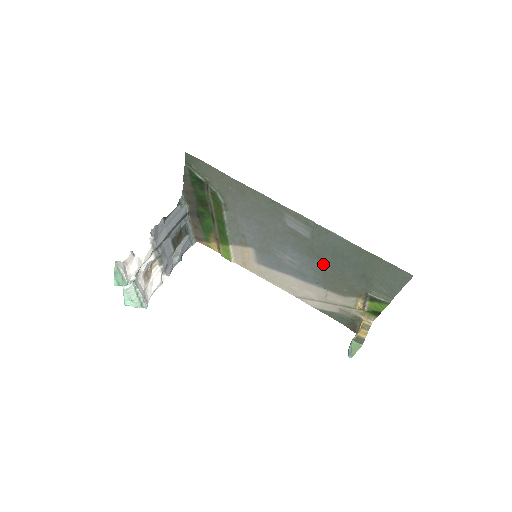
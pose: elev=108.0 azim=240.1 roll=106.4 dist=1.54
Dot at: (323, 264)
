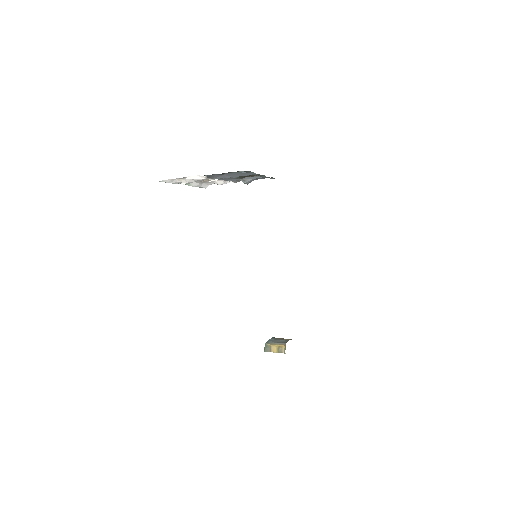
Dot at: occluded
